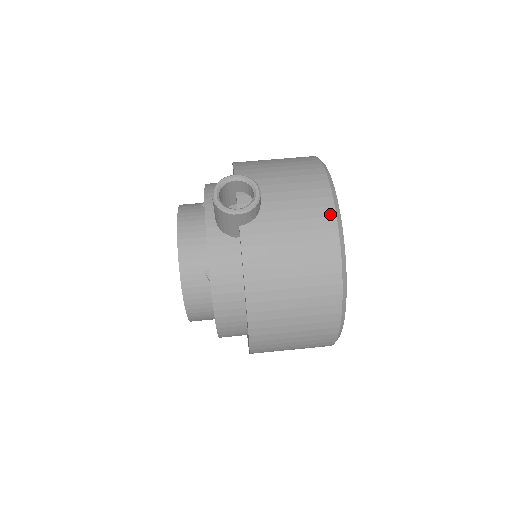
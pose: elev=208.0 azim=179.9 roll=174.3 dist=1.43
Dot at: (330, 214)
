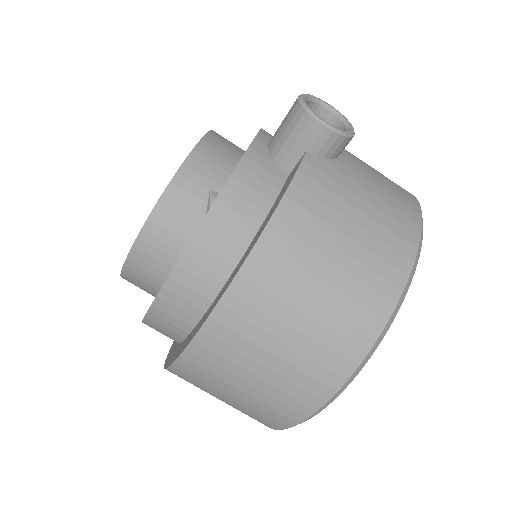
Dot at: (415, 219)
